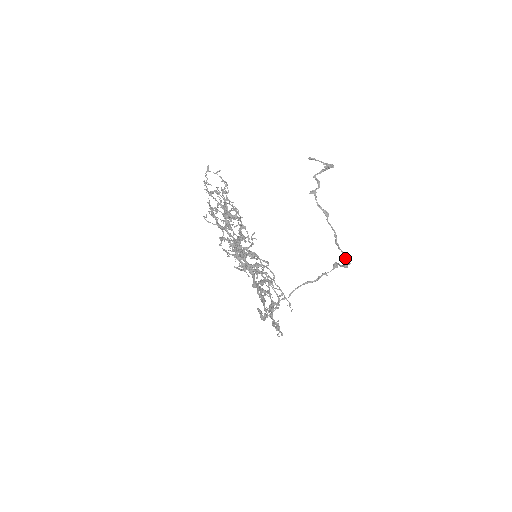
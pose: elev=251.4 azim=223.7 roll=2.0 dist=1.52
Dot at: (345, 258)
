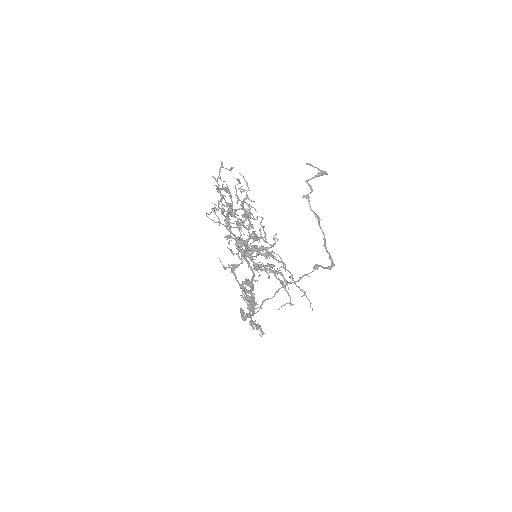
Dot at: (331, 260)
